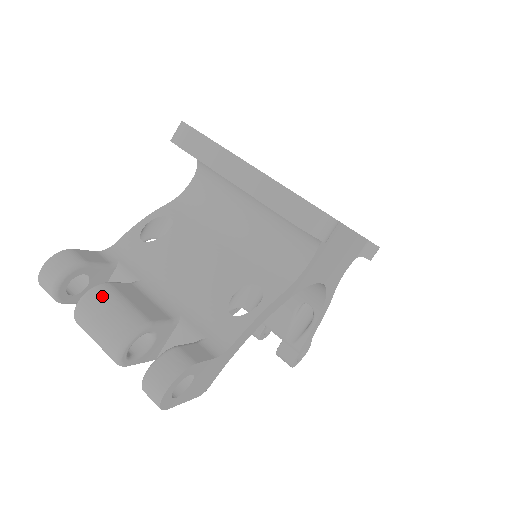
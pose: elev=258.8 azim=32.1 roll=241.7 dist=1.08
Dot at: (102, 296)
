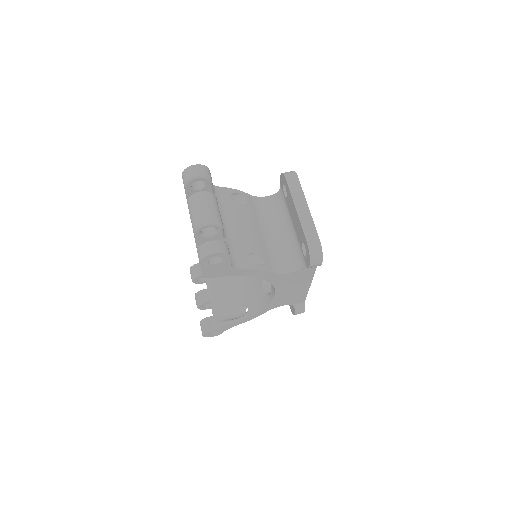
Dot at: (213, 199)
